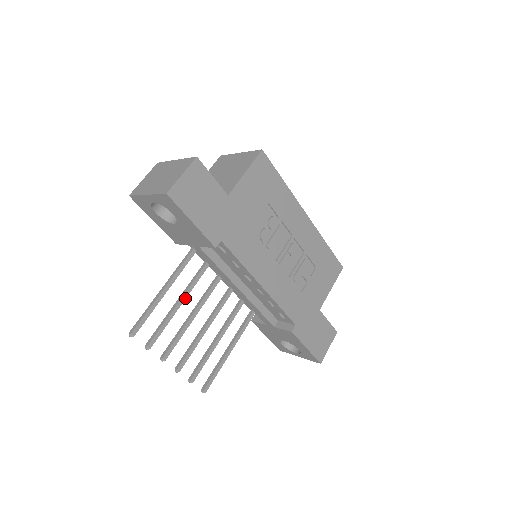
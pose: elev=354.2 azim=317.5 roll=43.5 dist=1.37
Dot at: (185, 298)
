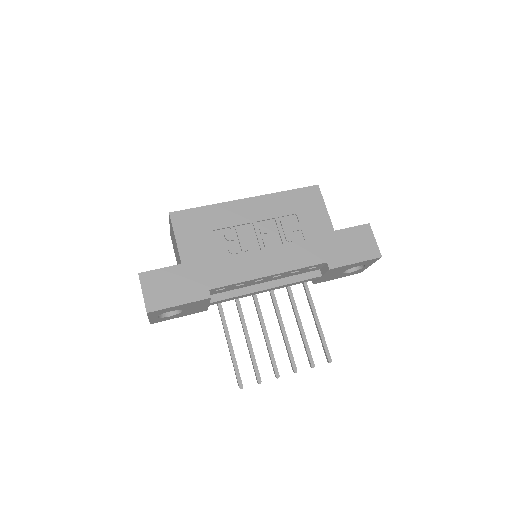
Dot at: (247, 331)
